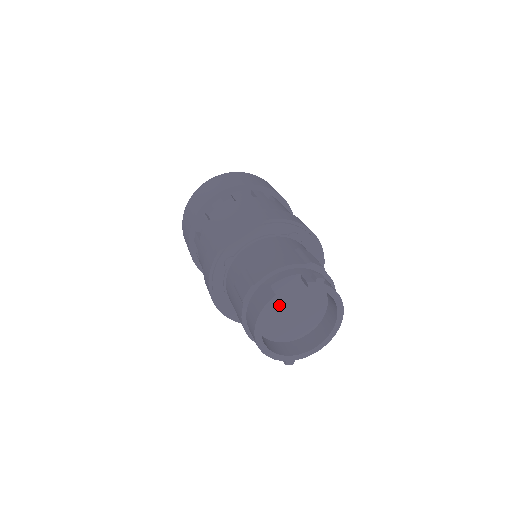
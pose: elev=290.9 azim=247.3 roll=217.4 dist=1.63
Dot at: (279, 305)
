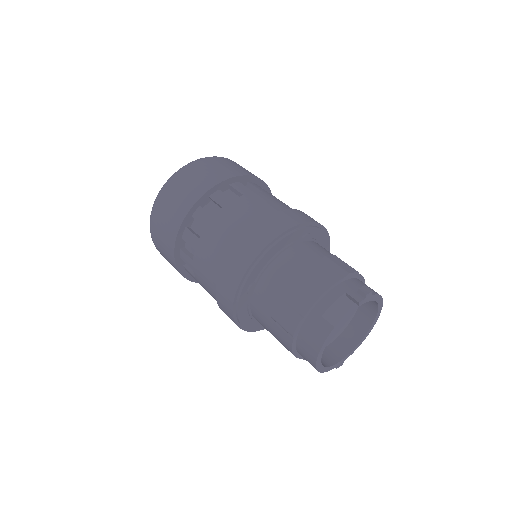
Dot at: occluded
